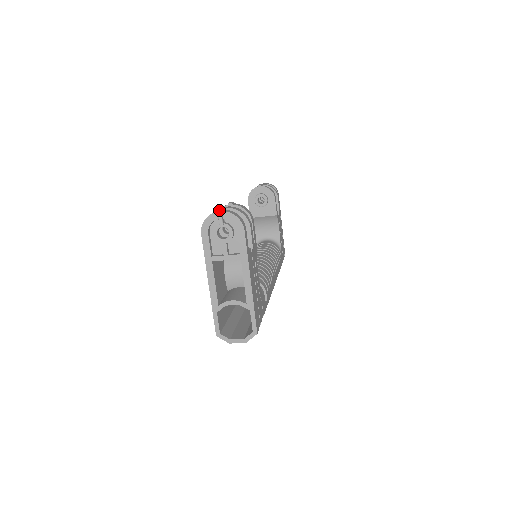
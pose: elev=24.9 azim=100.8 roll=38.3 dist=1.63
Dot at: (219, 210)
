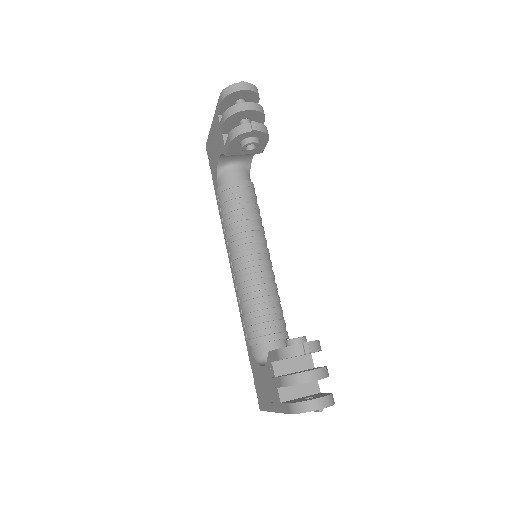
Dot at: (317, 402)
